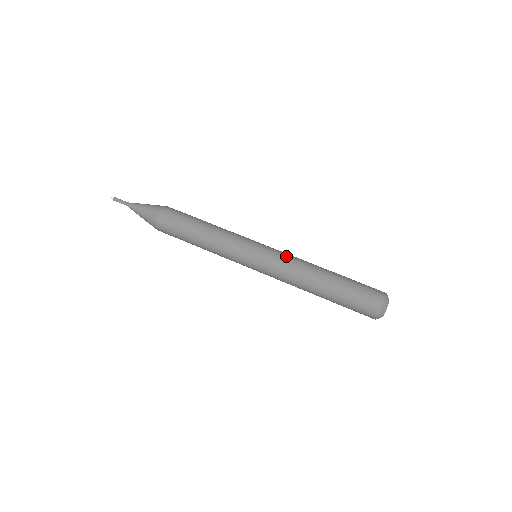
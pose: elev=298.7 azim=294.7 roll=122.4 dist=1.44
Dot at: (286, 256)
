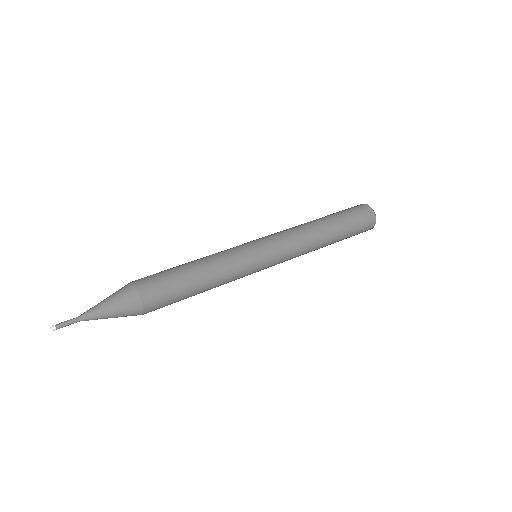
Dot at: (280, 231)
